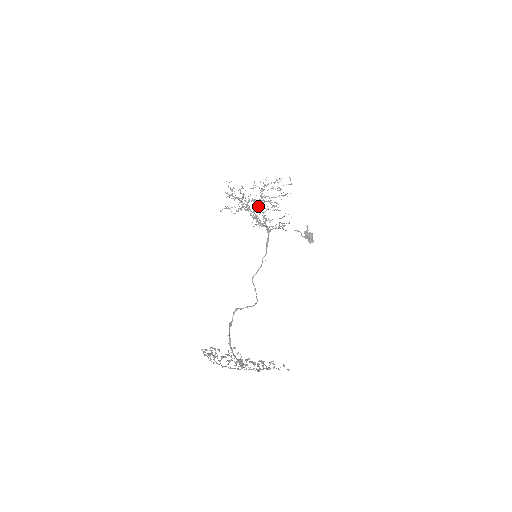
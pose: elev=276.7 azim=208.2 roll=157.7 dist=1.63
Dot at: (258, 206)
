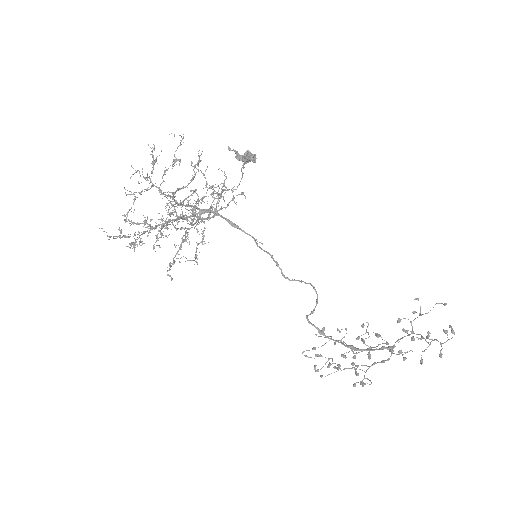
Dot at: (197, 217)
